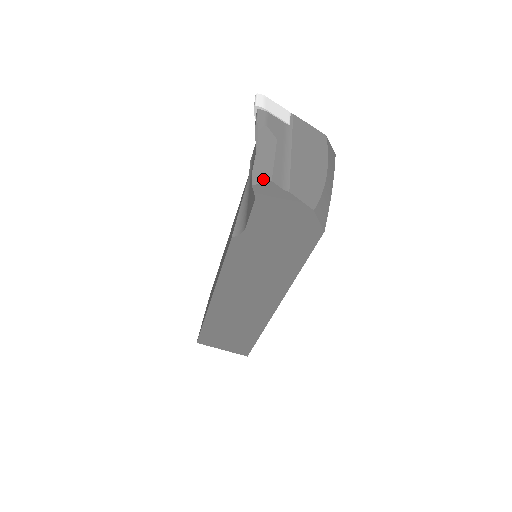
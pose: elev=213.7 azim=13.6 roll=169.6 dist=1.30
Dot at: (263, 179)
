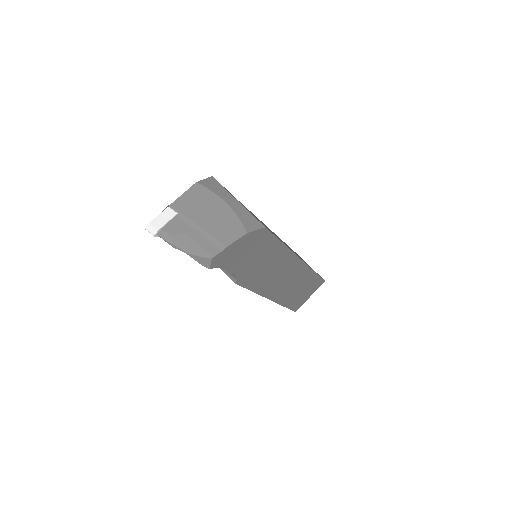
Dot at: (209, 261)
